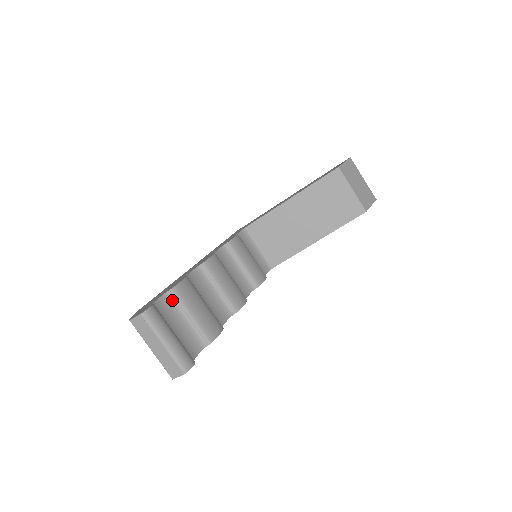
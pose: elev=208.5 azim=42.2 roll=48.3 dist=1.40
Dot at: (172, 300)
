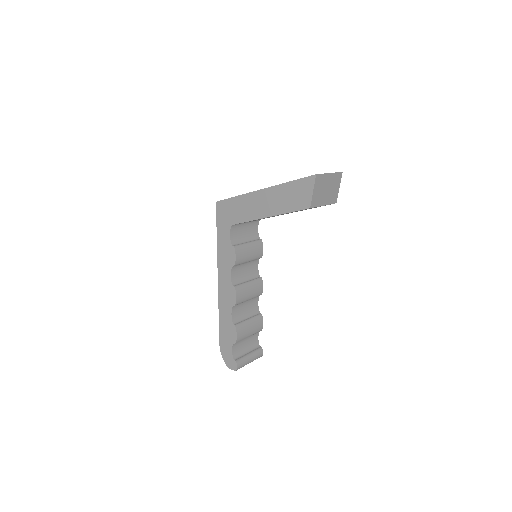
Dot at: (237, 342)
